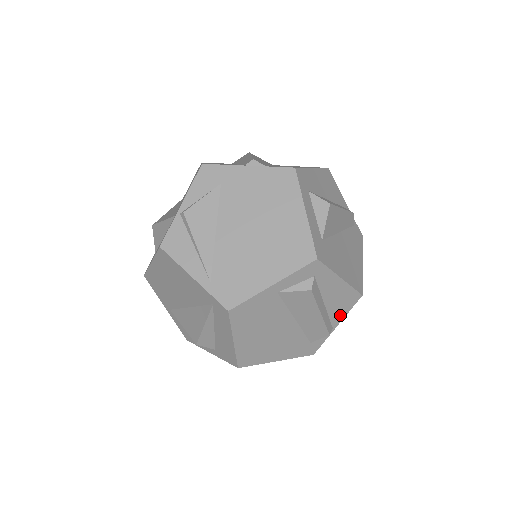
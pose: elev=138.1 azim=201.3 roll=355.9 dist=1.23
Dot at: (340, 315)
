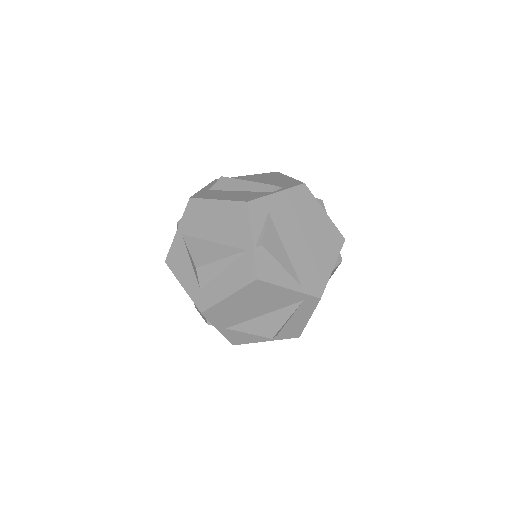
Dot at: occluded
